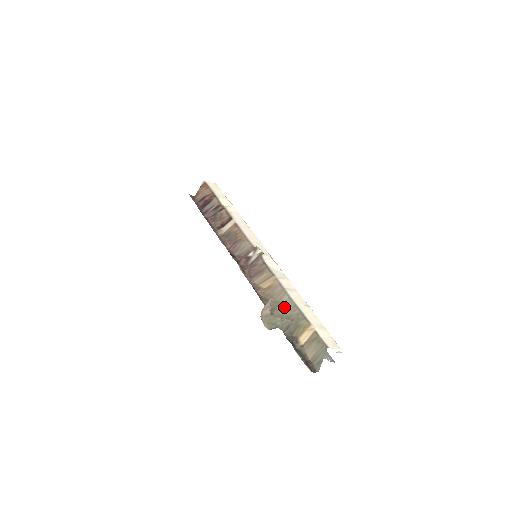
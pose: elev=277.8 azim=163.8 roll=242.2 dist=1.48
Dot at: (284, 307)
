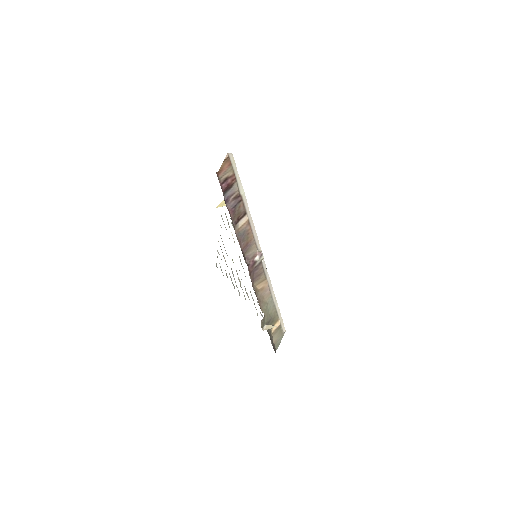
Dot at: (269, 307)
